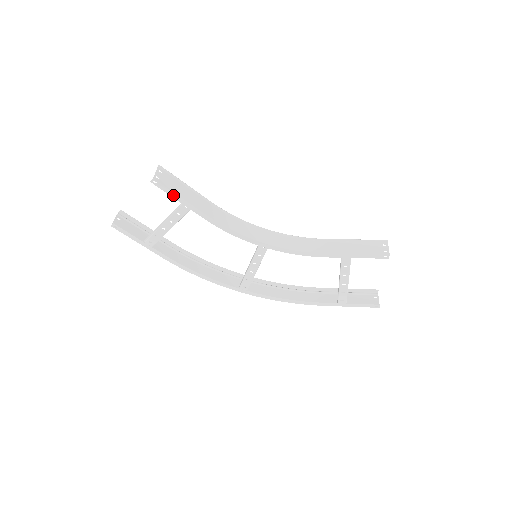
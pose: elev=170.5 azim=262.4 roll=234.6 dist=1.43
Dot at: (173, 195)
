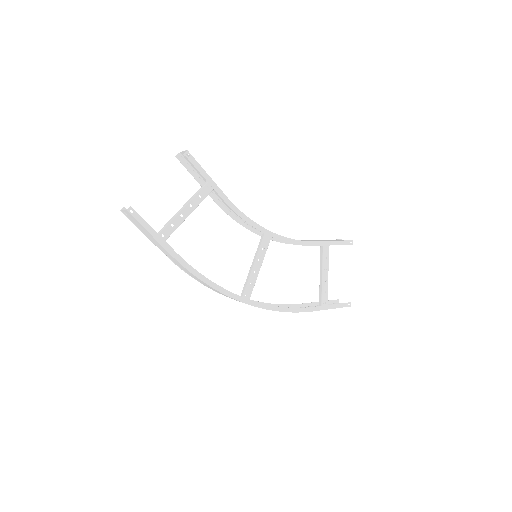
Dot at: (201, 171)
